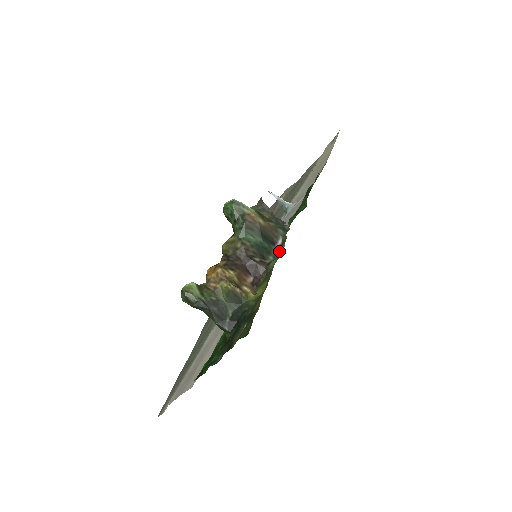
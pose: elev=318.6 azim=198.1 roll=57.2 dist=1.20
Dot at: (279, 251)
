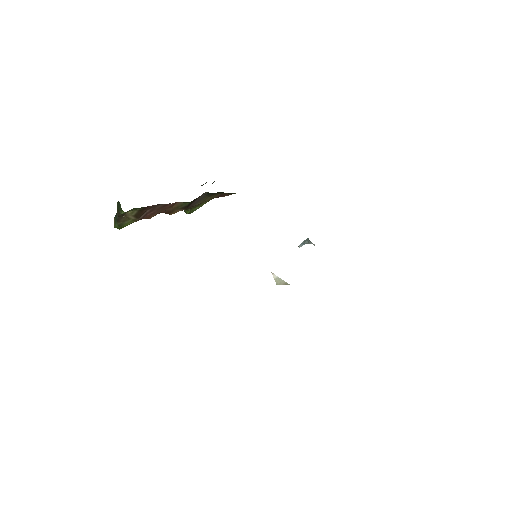
Dot at: occluded
